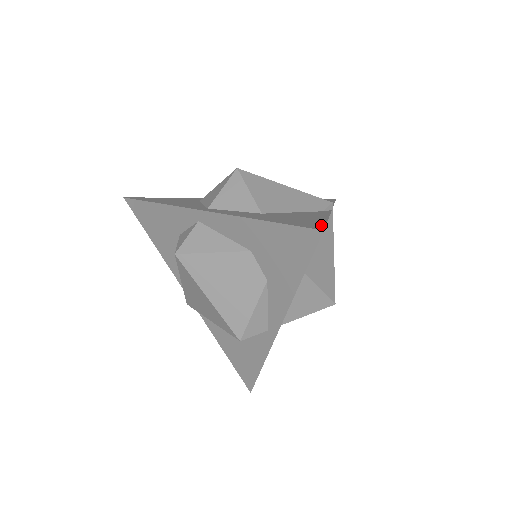
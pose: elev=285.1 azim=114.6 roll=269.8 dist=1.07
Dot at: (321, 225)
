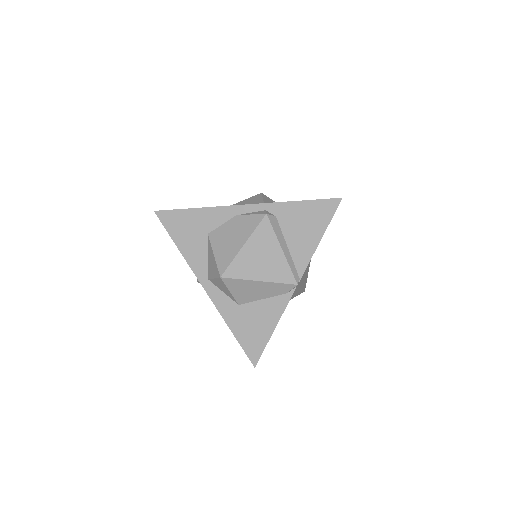
Dot at: (259, 353)
